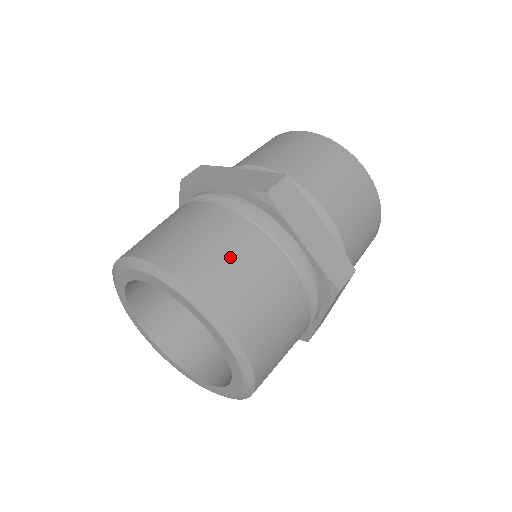
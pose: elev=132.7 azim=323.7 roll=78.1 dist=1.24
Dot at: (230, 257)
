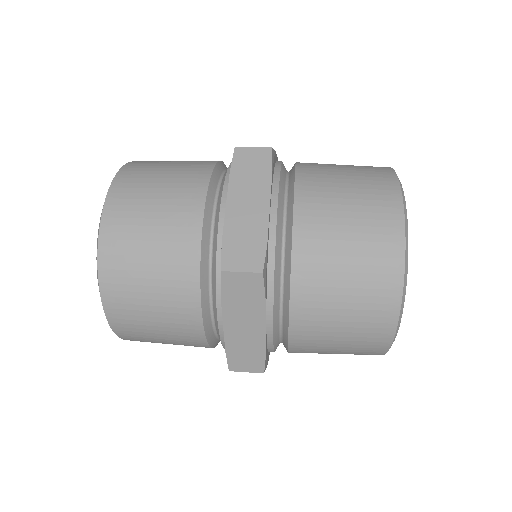
Dot at: (150, 278)
